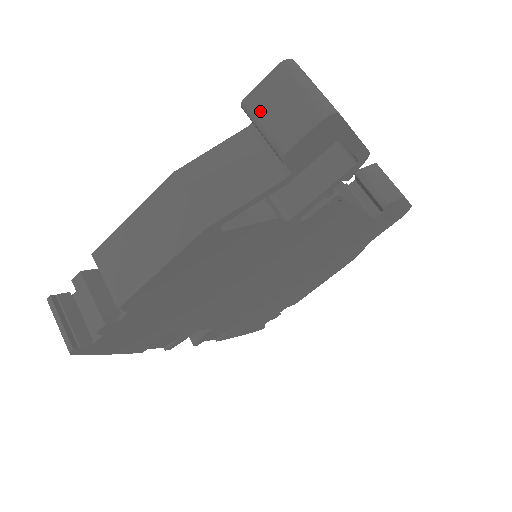
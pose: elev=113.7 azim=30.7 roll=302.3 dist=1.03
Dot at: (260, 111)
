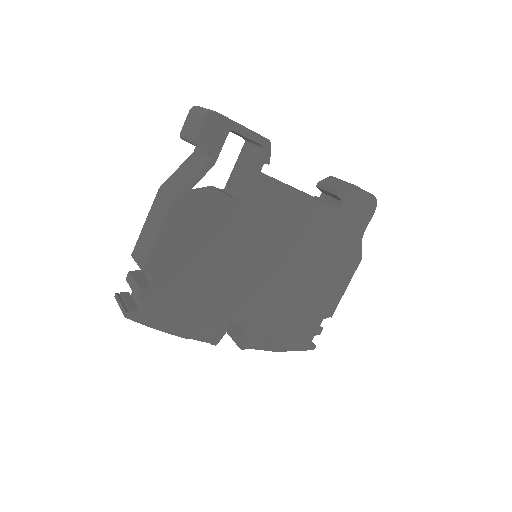
Dot at: (186, 133)
